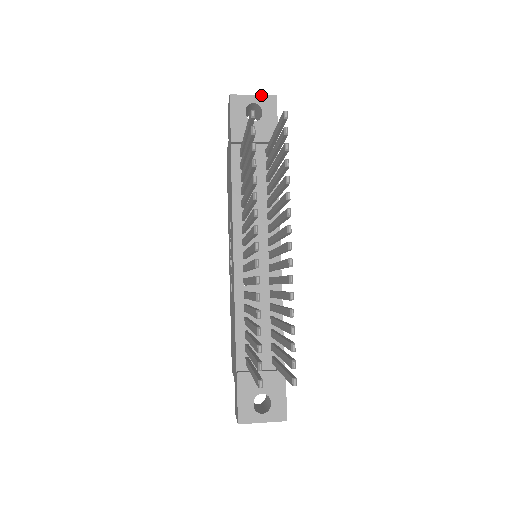
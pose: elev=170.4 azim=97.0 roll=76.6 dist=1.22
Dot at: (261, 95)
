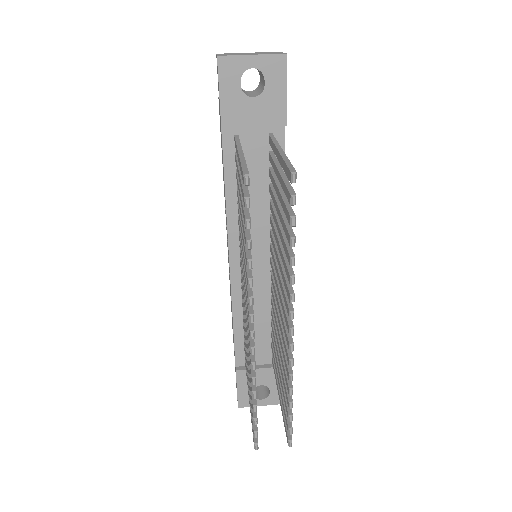
Dot at: (263, 54)
